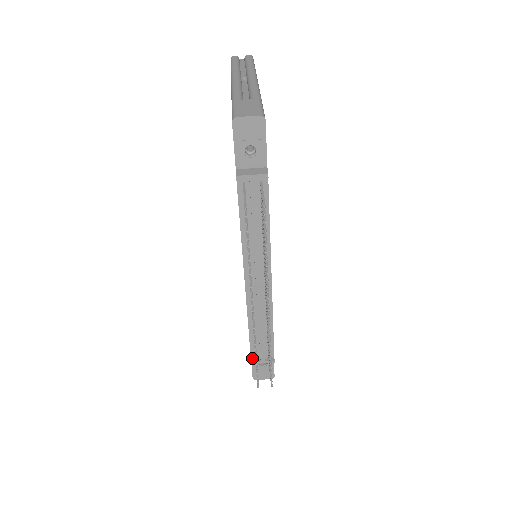
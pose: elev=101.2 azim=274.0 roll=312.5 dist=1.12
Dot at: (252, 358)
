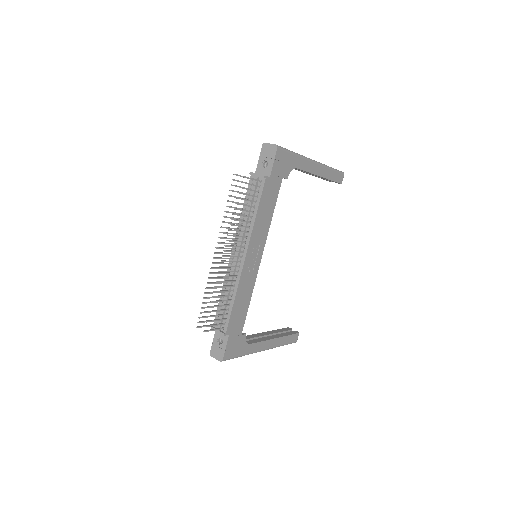
Dot at: occluded
